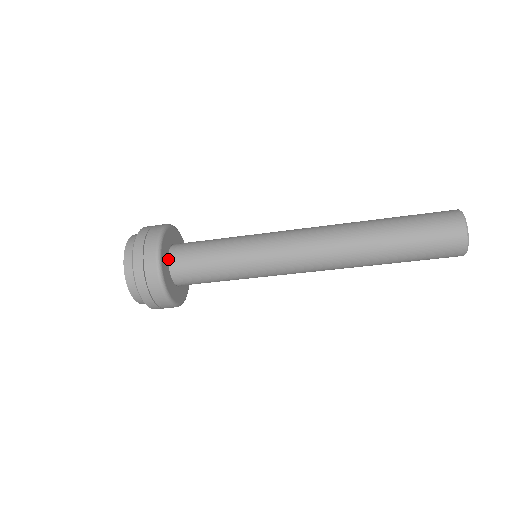
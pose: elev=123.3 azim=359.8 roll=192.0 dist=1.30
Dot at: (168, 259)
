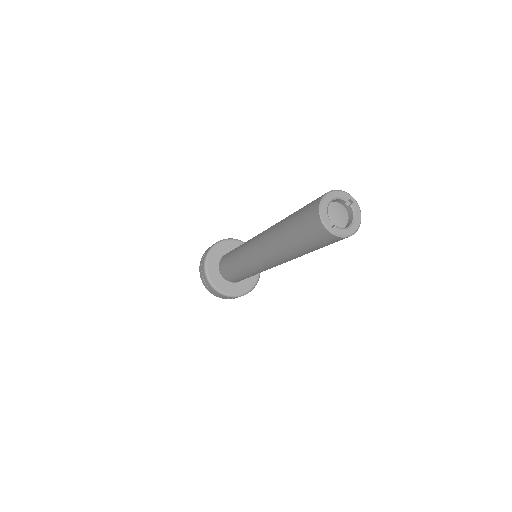
Dot at: (227, 280)
